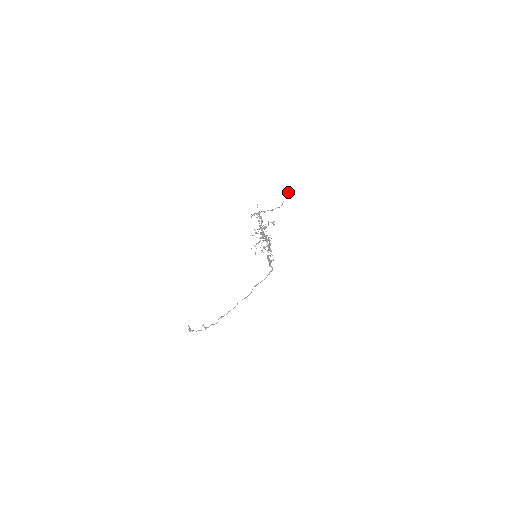
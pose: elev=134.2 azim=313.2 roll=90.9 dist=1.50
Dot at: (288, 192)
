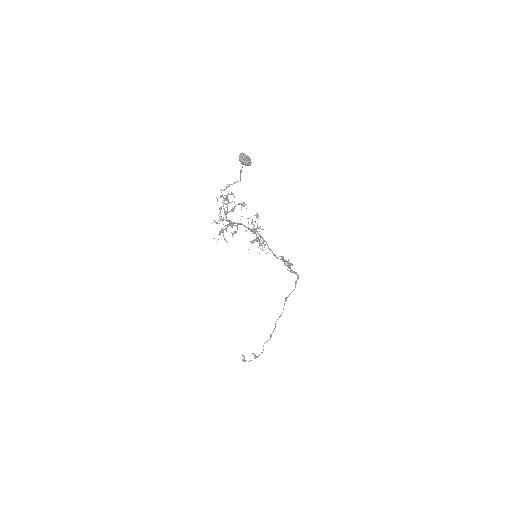
Dot at: (241, 157)
